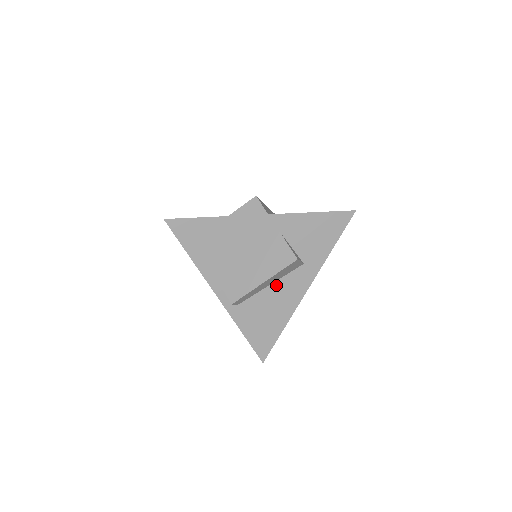
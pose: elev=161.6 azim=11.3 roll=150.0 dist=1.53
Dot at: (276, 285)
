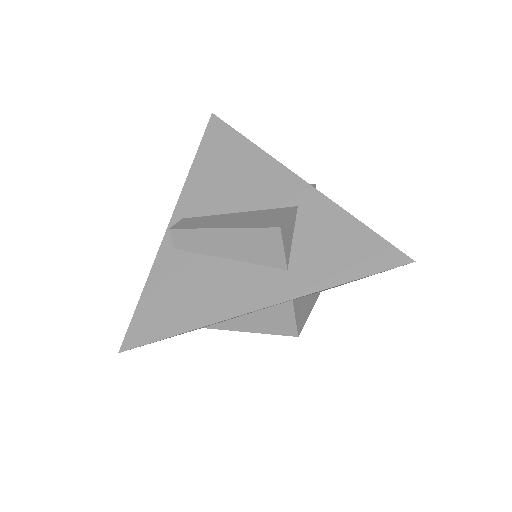
Dot at: (233, 266)
